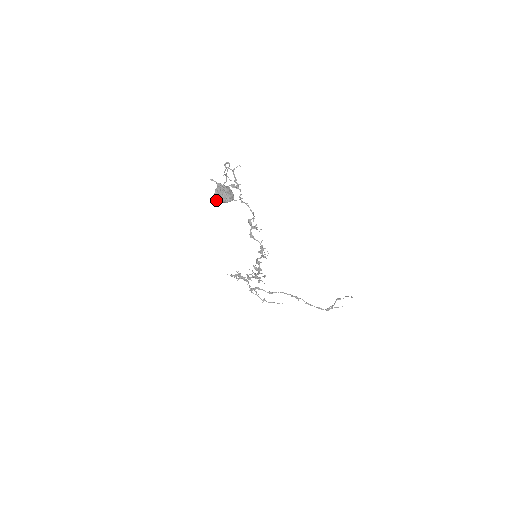
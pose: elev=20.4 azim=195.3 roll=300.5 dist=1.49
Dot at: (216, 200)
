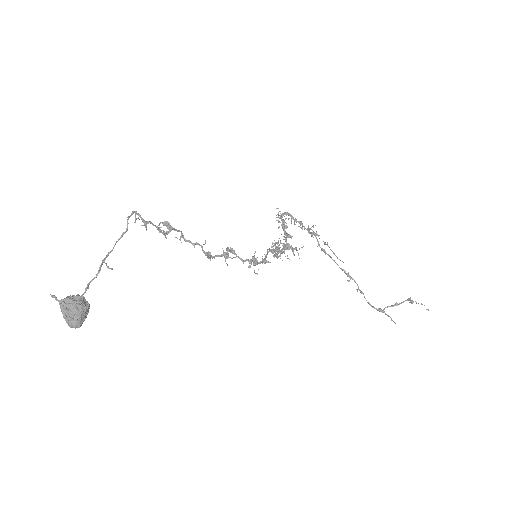
Dot at: occluded
